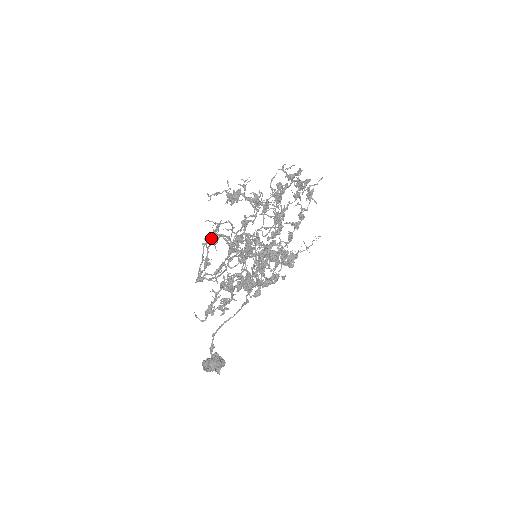
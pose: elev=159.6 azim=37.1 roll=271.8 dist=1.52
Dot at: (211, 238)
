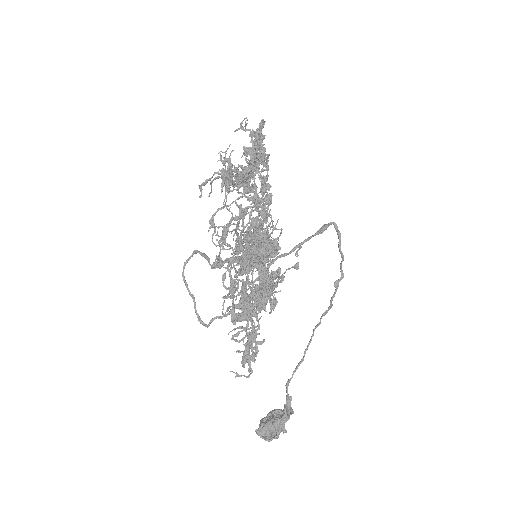
Dot at: (186, 261)
